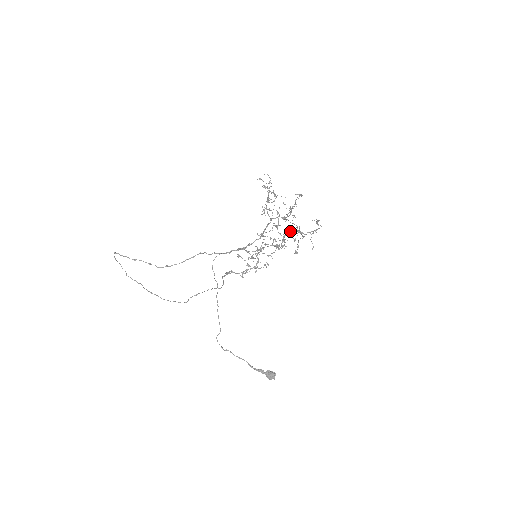
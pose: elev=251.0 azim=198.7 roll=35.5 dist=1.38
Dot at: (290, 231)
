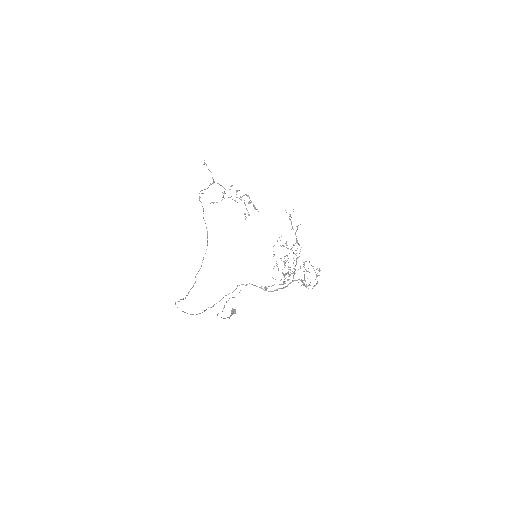
Dot at: occluded
